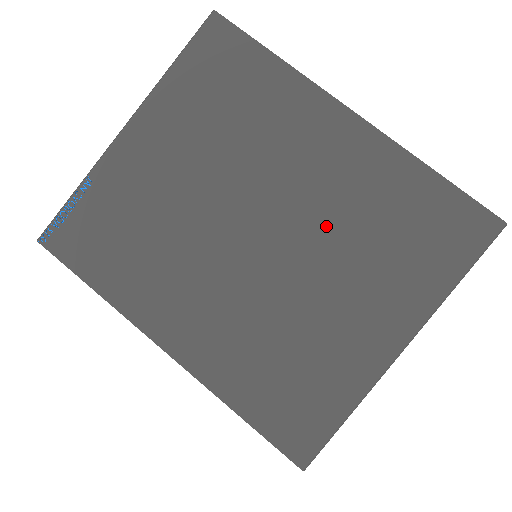
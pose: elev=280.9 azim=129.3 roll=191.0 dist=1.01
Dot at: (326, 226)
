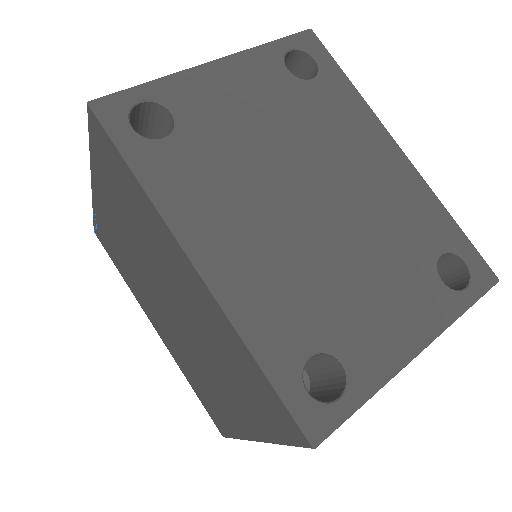
Dot at: (201, 336)
